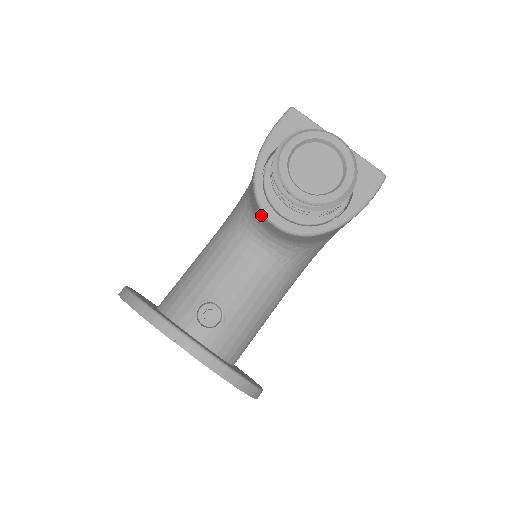
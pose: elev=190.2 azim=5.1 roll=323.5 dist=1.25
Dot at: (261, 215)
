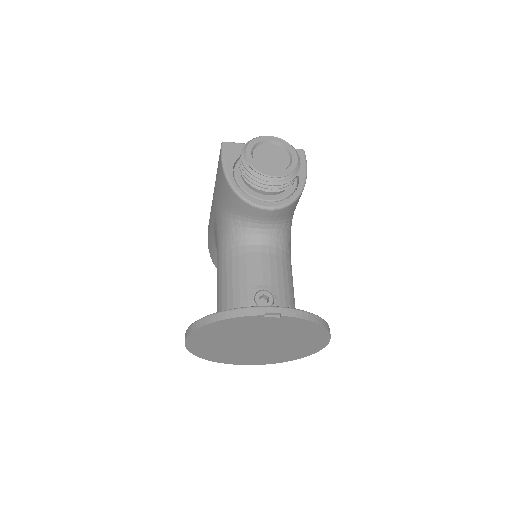
Dot at: (254, 210)
